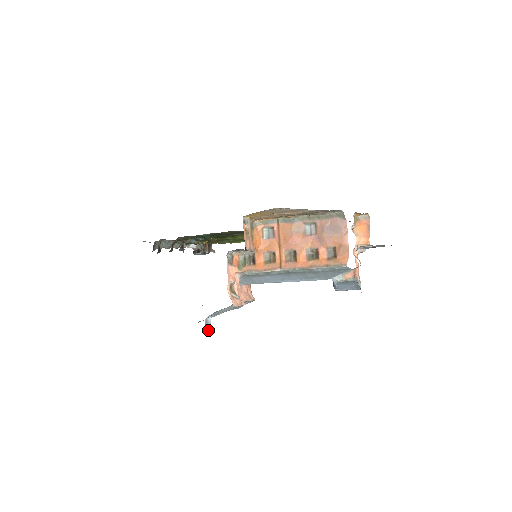
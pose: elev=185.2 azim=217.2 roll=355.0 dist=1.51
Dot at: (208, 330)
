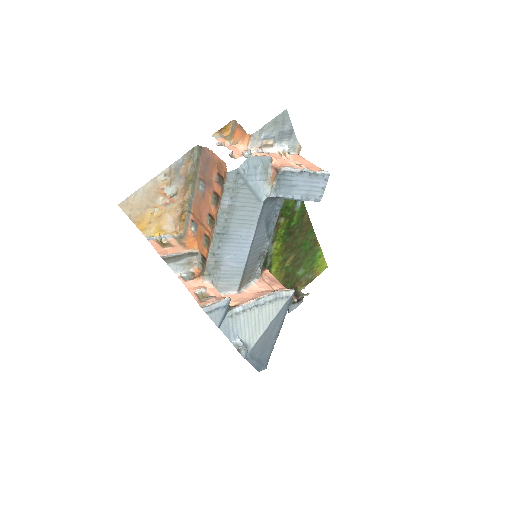
Dot at: (241, 351)
